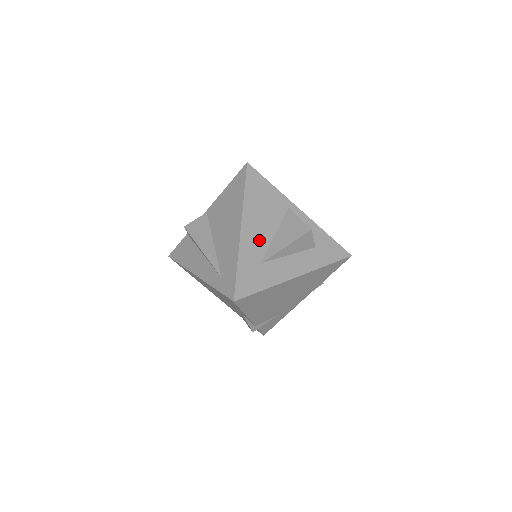
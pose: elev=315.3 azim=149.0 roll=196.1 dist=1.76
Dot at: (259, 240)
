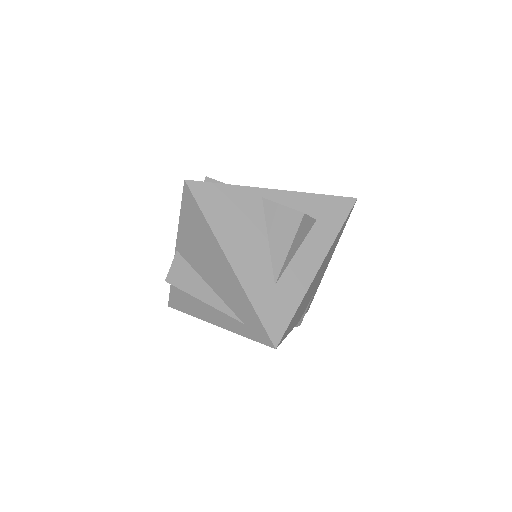
Dot at: (256, 261)
